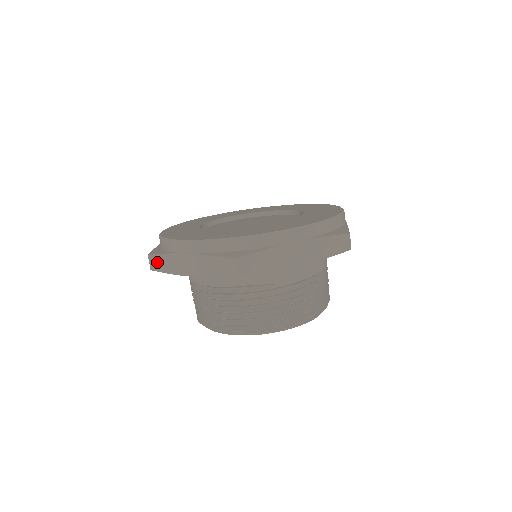
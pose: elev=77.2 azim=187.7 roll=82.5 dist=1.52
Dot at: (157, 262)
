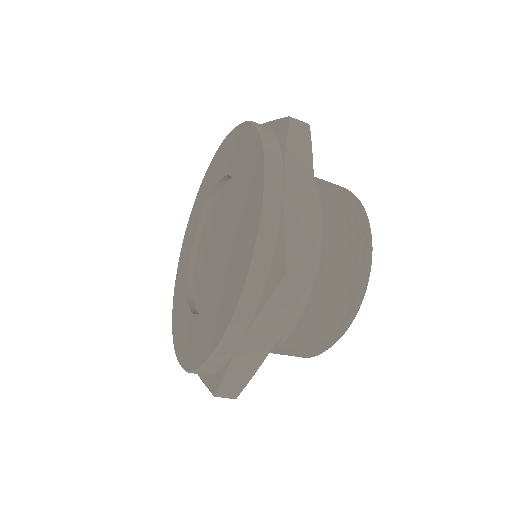
Dot at: occluded
